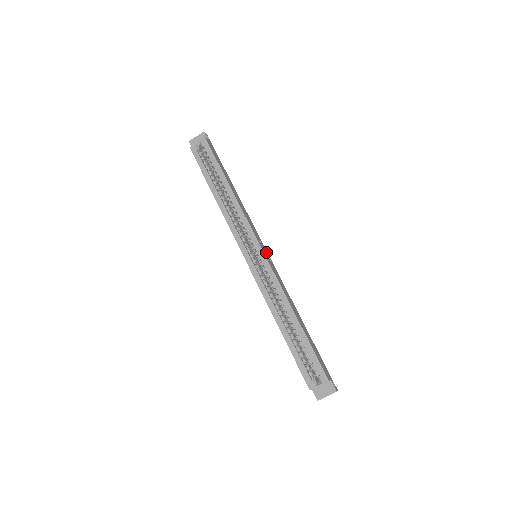
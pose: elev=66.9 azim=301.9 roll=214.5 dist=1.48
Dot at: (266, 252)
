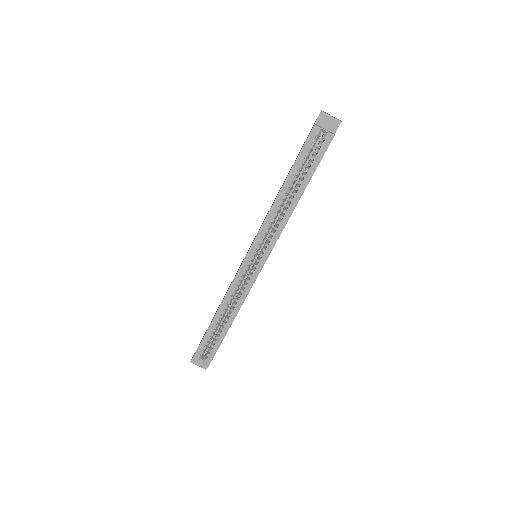
Dot at: occluded
